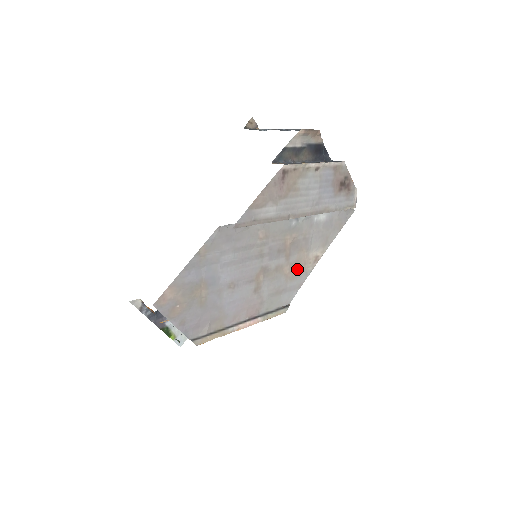
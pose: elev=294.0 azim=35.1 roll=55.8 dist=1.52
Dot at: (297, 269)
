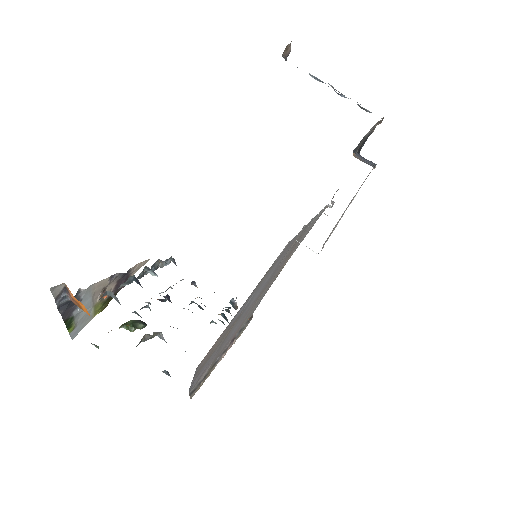
Dot at: (277, 274)
